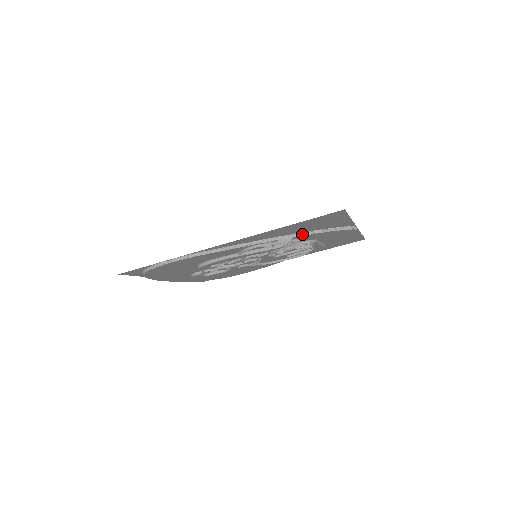
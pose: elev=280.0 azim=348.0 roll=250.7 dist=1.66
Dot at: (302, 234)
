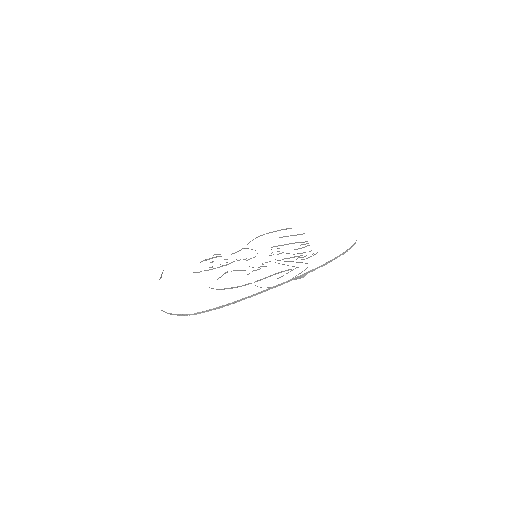
Dot at: (315, 269)
